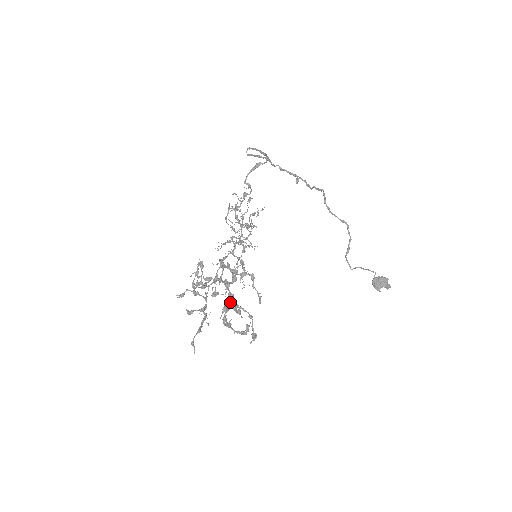
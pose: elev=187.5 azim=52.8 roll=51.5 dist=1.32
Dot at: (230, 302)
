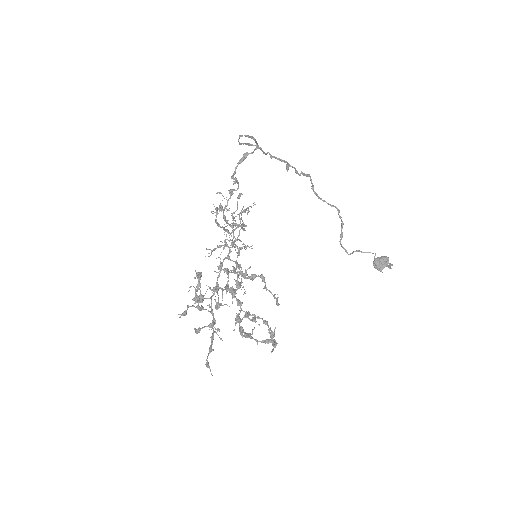
Dot at: occluded
